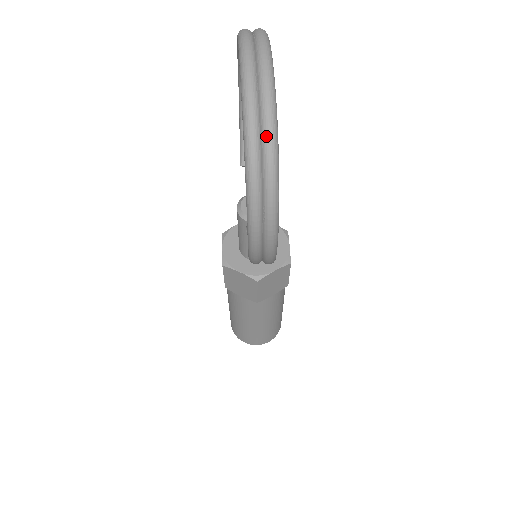
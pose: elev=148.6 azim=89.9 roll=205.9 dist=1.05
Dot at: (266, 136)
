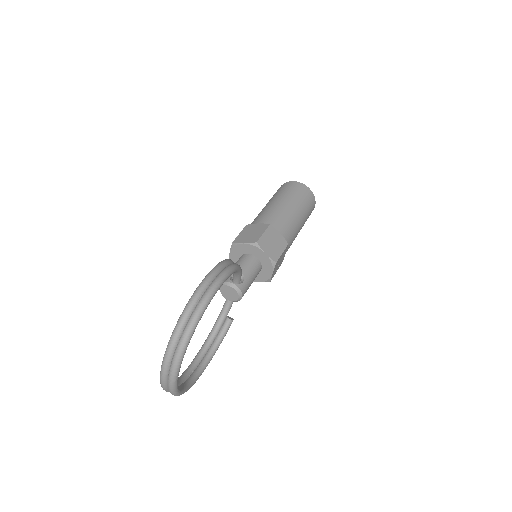
Dot at: occluded
